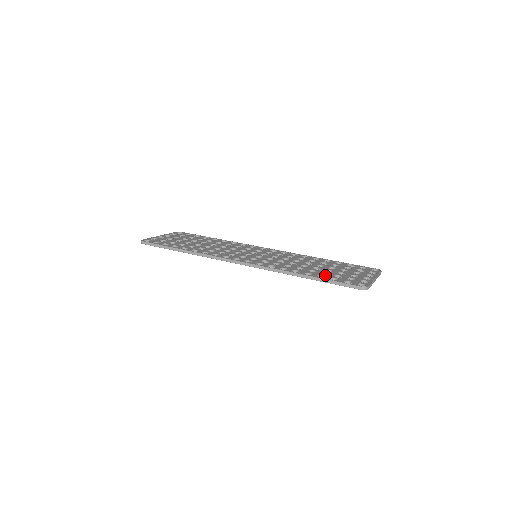
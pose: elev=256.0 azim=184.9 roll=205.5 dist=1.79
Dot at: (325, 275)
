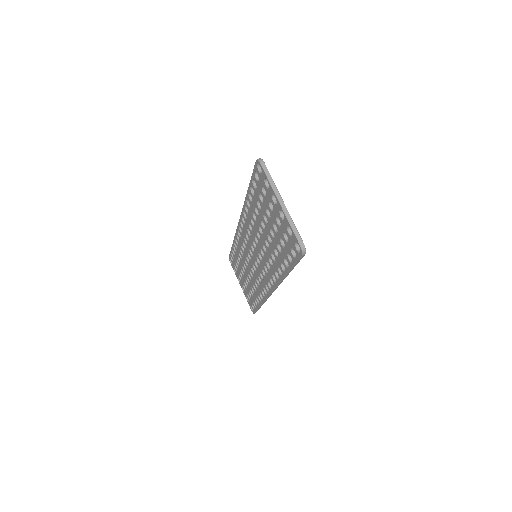
Dot at: occluded
